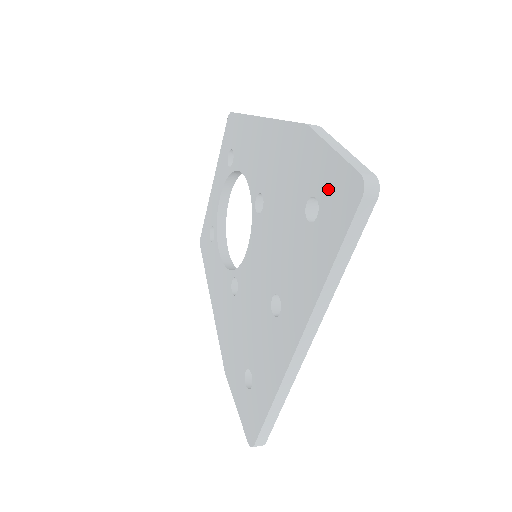
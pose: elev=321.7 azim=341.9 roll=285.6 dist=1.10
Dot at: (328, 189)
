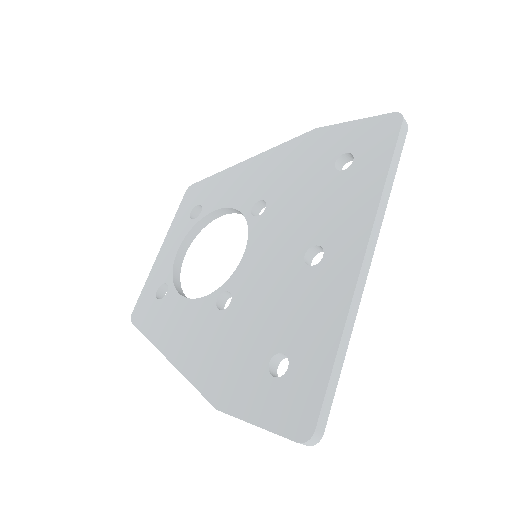
Dot at: (360, 139)
